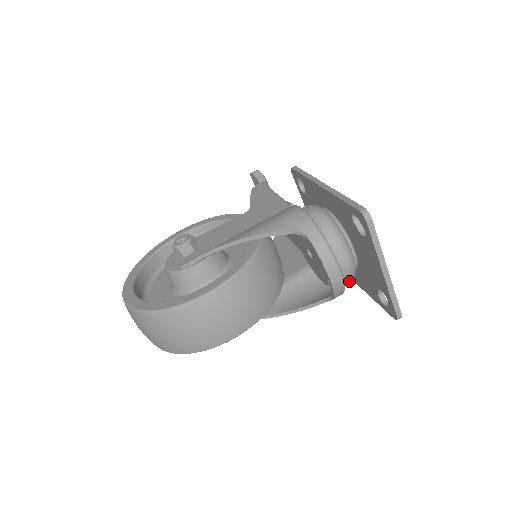
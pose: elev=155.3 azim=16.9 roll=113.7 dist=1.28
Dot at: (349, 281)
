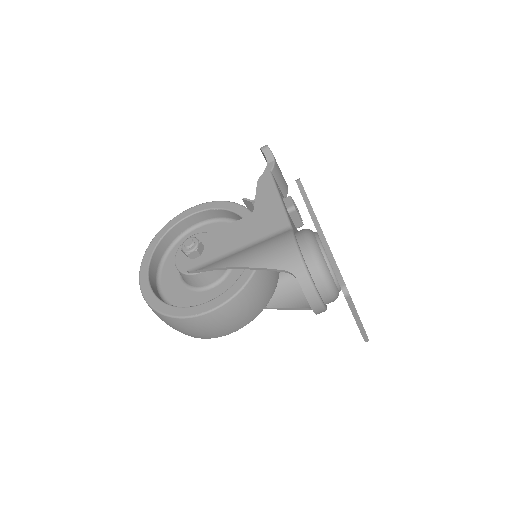
Dot at: occluded
